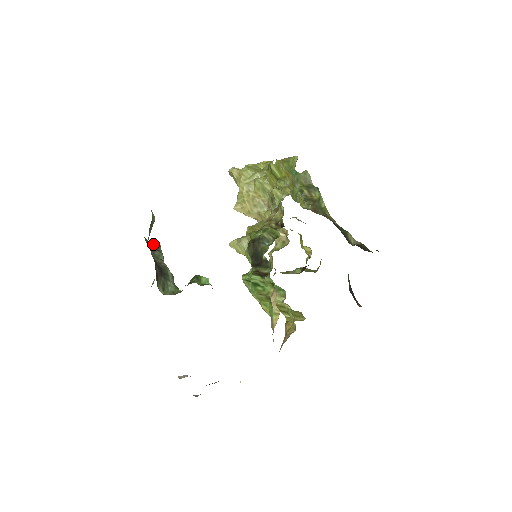
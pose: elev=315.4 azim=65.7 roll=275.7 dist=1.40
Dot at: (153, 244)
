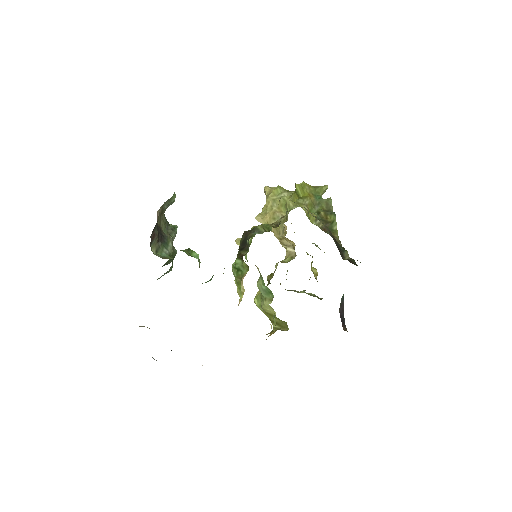
Dot at: (171, 224)
